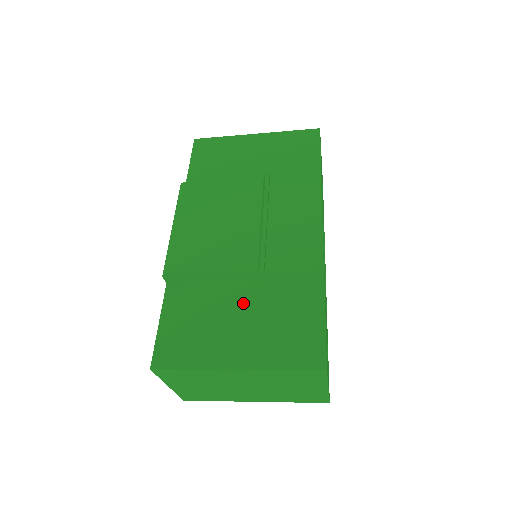
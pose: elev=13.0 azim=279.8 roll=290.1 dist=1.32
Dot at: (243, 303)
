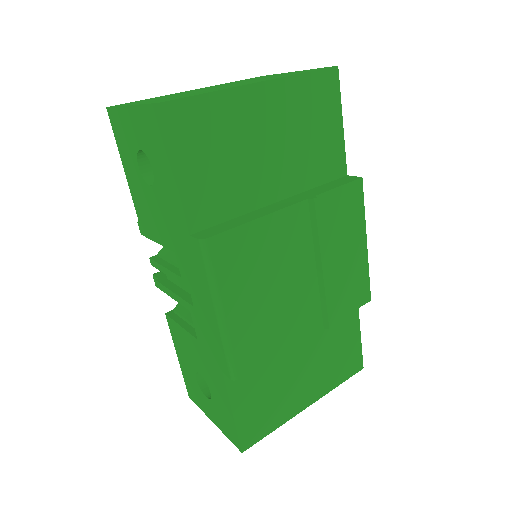
Dot at: (302, 352)
